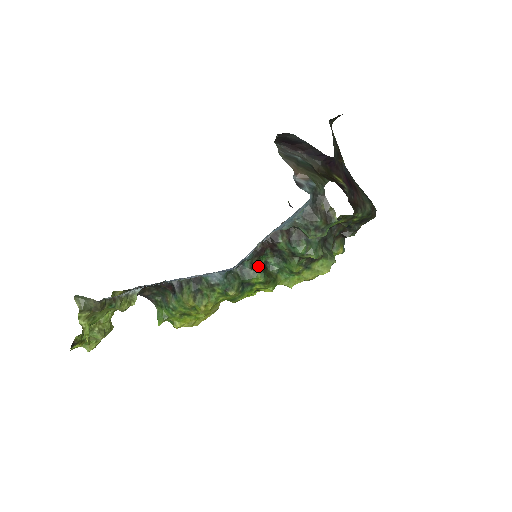
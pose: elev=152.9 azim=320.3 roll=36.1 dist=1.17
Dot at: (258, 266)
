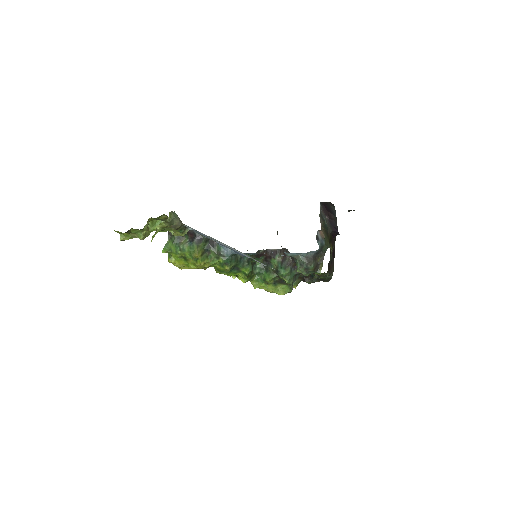
Dot at: (251, 262)
